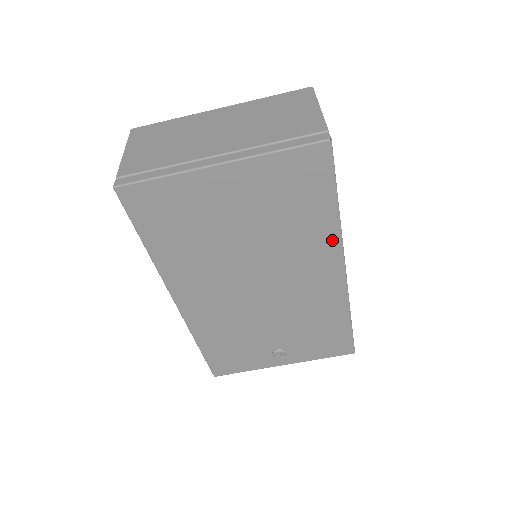
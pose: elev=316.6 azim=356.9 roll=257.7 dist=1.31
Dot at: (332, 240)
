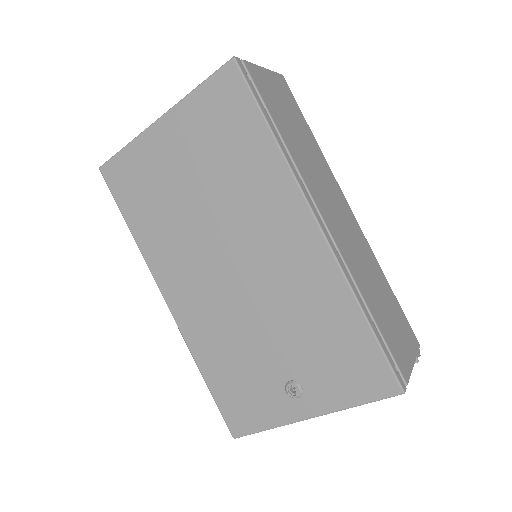
Dot at: (283, 179)
